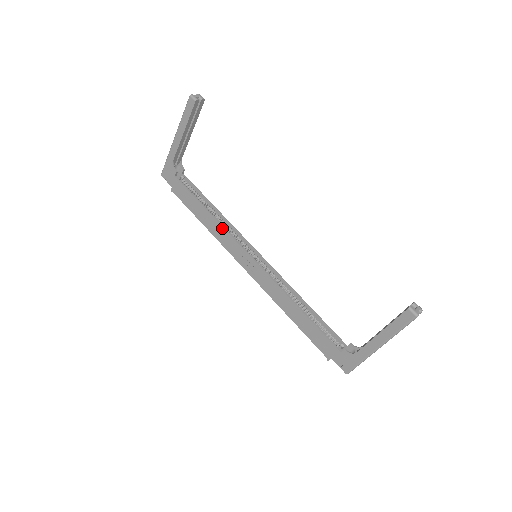
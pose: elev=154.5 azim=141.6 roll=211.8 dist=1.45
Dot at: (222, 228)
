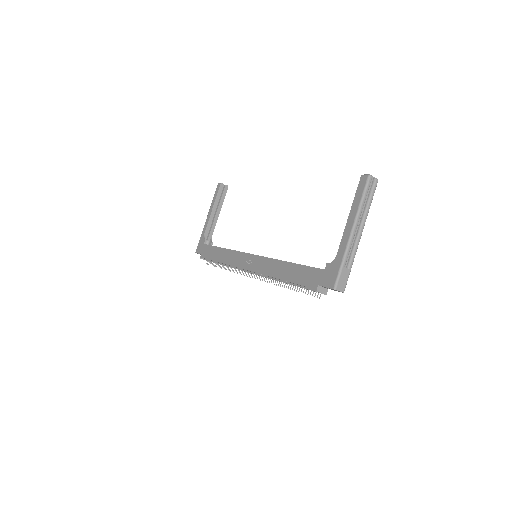
Dot at: (231, 251)
